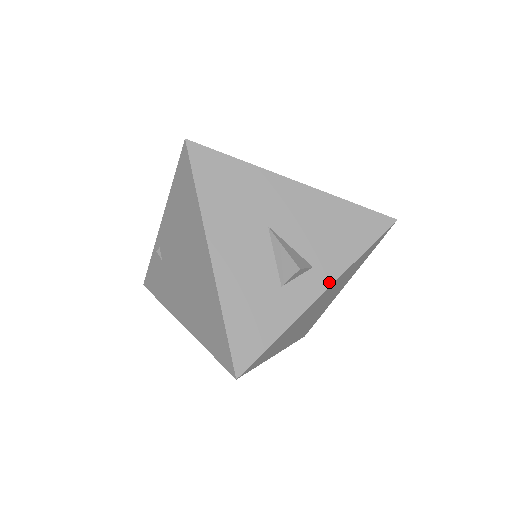
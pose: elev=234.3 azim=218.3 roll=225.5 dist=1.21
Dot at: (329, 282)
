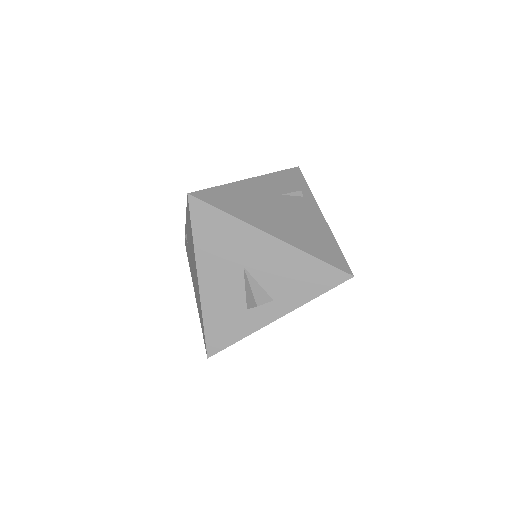
Dot at: (284, 312)
